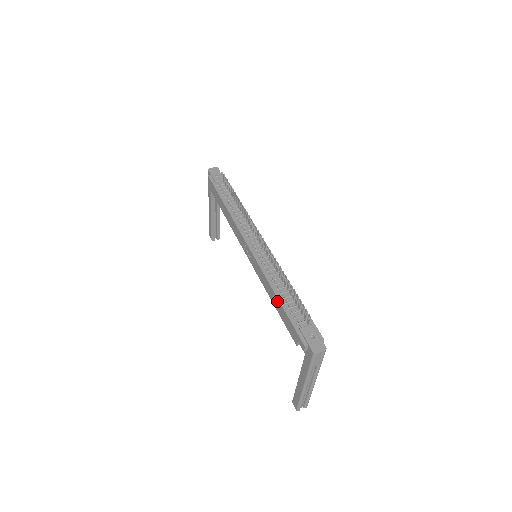
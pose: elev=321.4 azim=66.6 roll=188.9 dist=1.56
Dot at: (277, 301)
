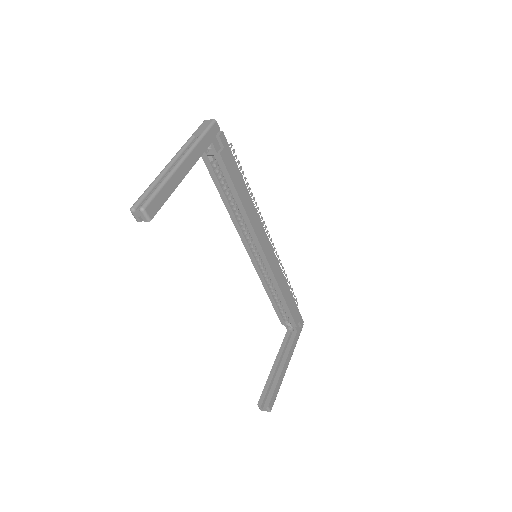
Dot at: occluded
